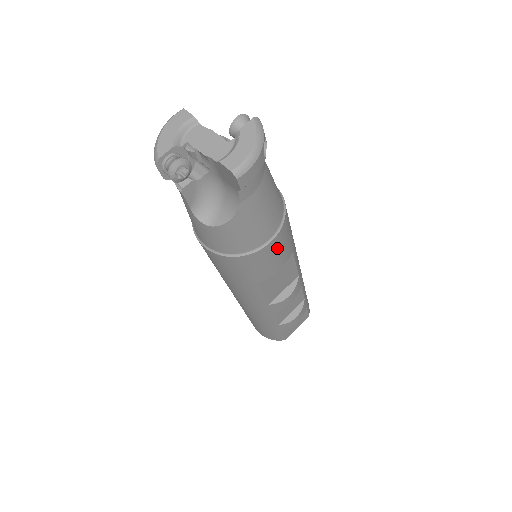
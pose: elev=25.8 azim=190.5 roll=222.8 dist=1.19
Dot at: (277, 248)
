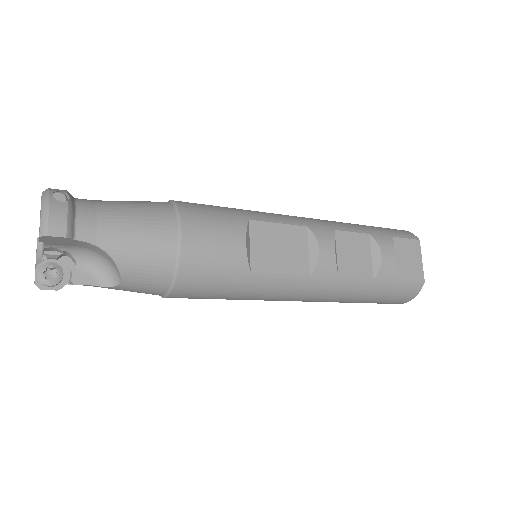
Dot at: (204, 234)
